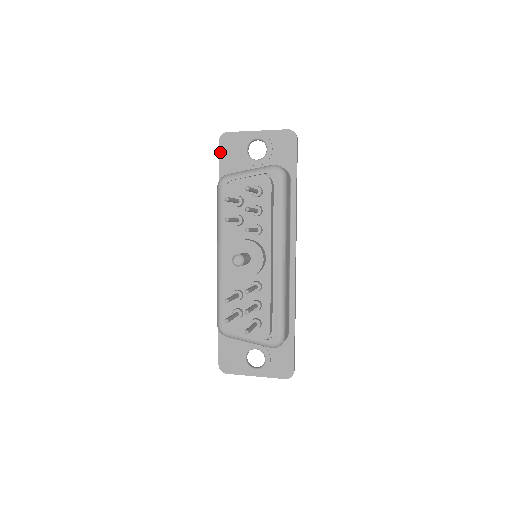
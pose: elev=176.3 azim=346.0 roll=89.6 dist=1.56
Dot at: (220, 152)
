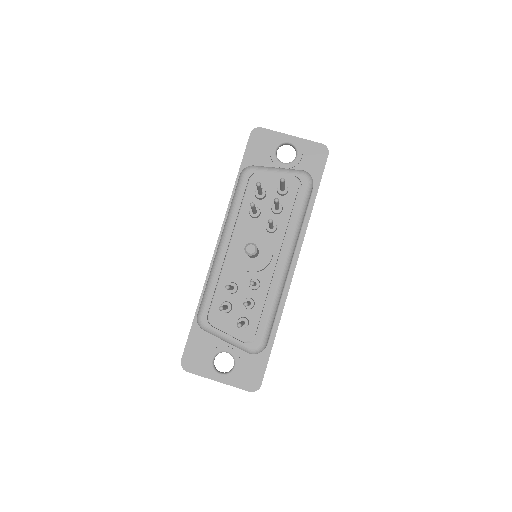
Dot at: (248, 144)
